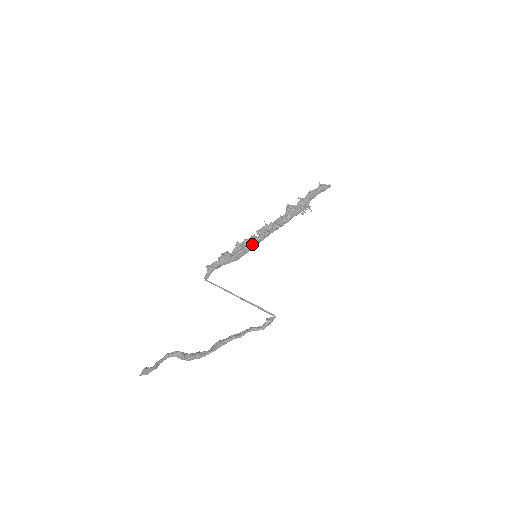
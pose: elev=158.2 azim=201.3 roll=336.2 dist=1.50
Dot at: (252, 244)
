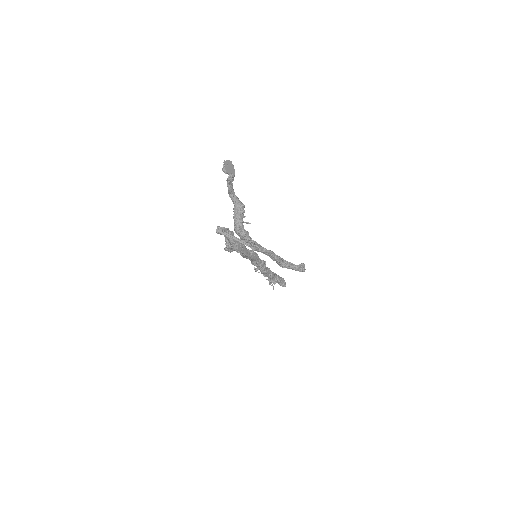
Dot at: (248, 252)
